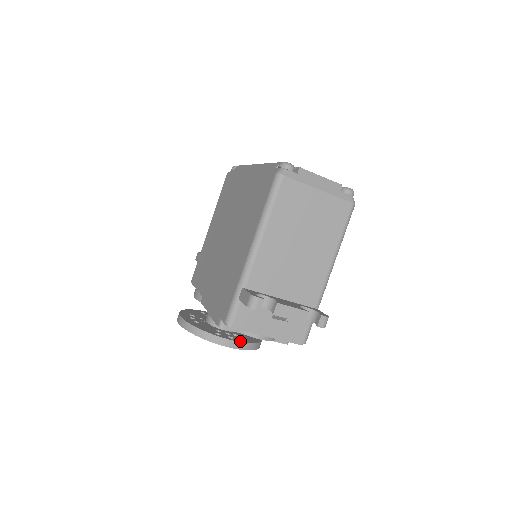
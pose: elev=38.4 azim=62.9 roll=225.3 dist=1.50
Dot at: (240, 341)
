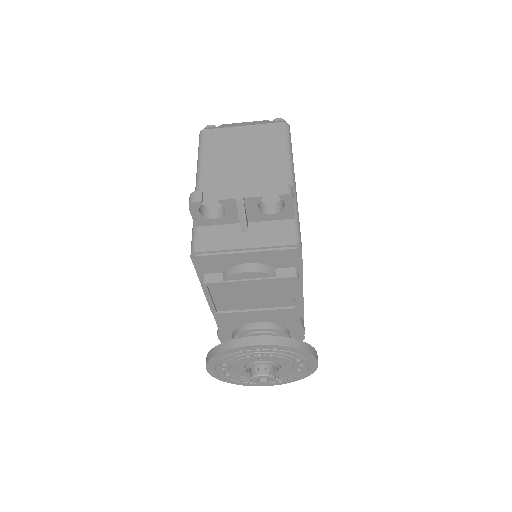
Dot at: (268, 336)
